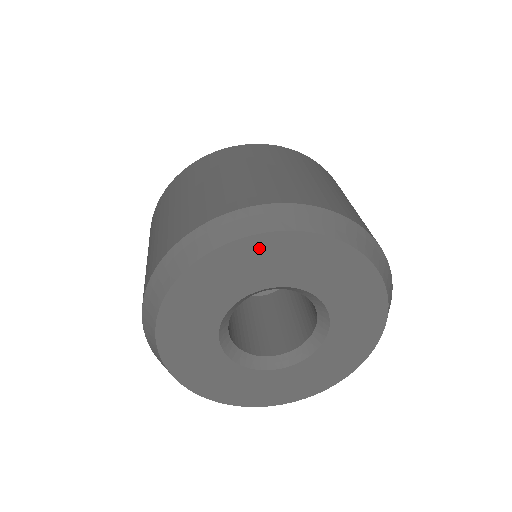
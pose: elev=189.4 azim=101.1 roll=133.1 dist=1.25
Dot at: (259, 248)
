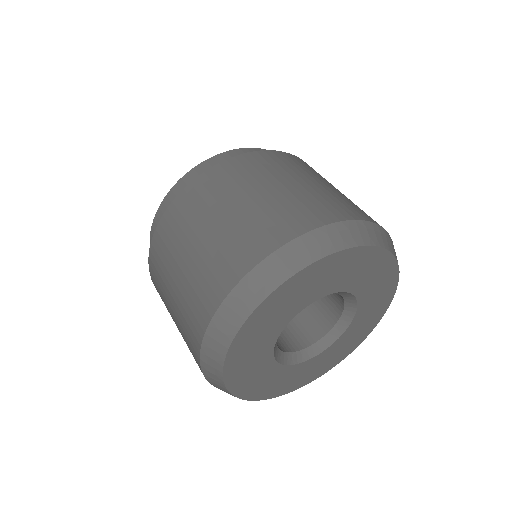
Dot at: (335, 263)
